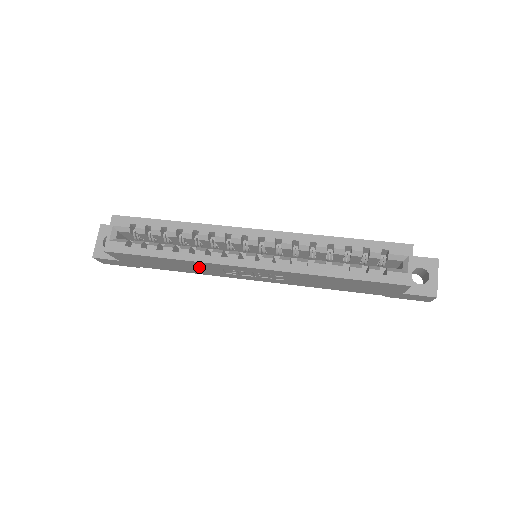
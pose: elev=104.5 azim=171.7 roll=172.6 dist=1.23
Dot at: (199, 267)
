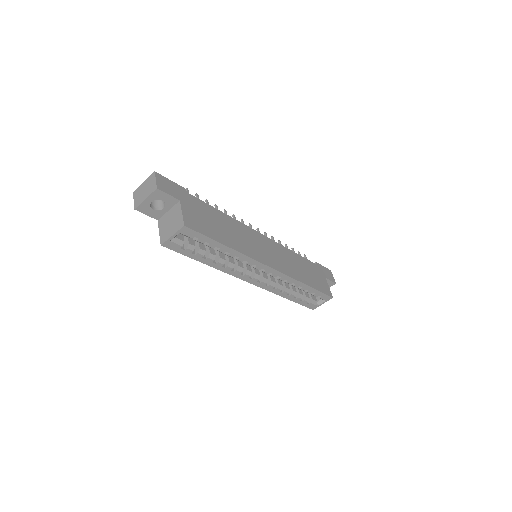
Dot at: occluded
